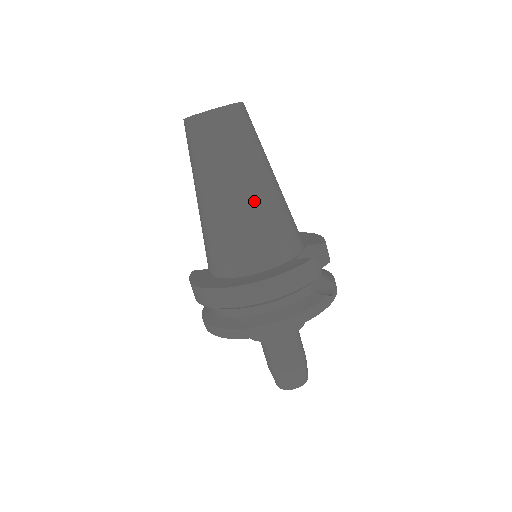
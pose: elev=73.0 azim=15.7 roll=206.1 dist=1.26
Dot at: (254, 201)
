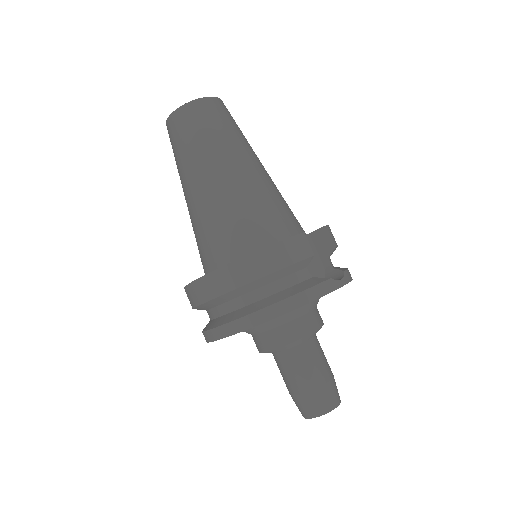
Dot at: (233, 183)
